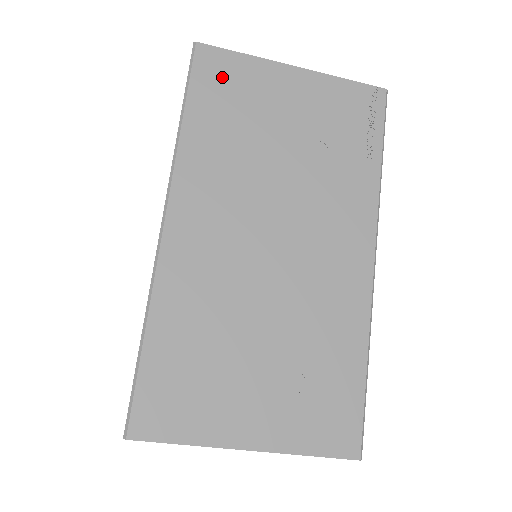
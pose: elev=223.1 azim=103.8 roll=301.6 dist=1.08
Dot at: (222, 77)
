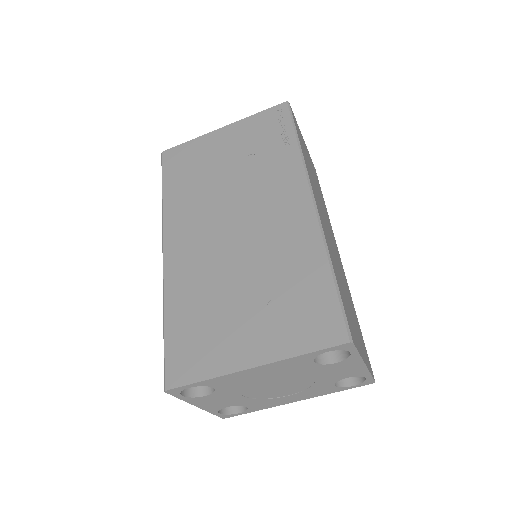
Dot at: (180, 159)
